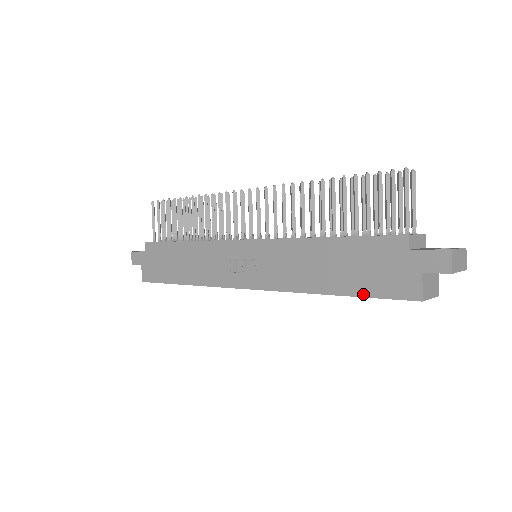
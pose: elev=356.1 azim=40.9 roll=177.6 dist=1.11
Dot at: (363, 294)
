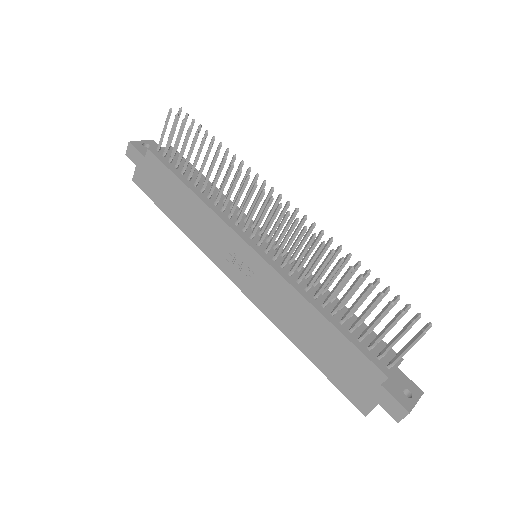
Dot at: (327, 375)
